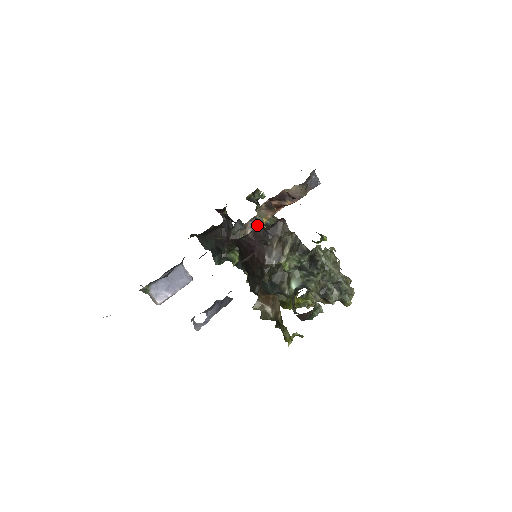
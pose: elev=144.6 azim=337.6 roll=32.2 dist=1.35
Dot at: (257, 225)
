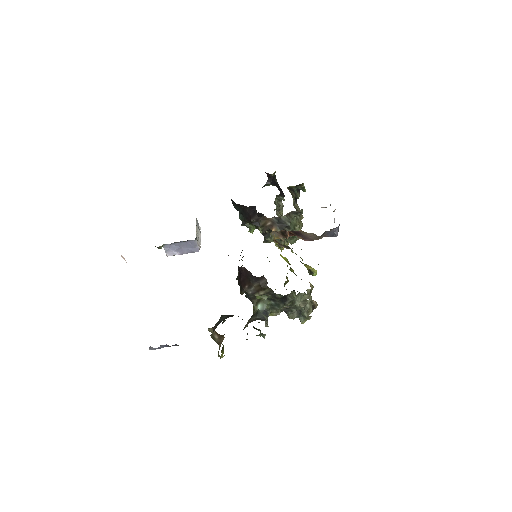
Dot at: (278, 222)
